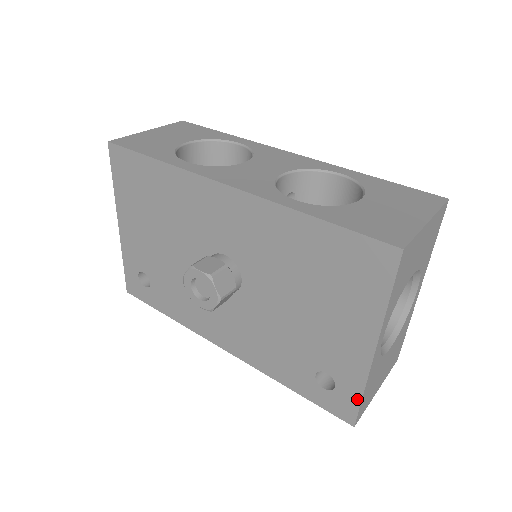
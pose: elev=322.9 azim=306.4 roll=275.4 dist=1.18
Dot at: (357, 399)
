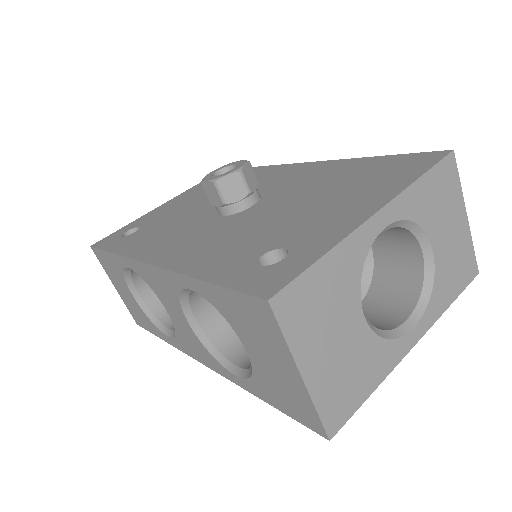
Dot at: (307, 263)
